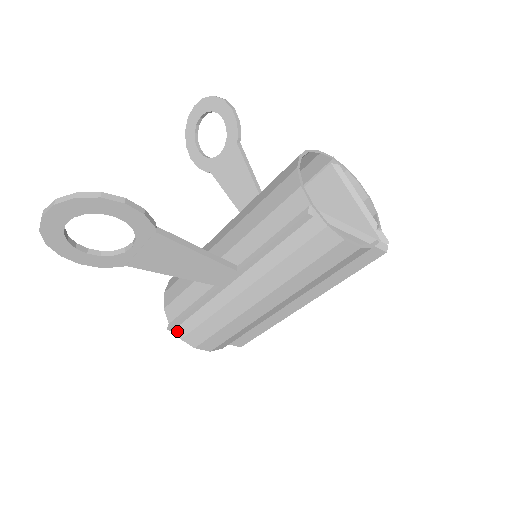
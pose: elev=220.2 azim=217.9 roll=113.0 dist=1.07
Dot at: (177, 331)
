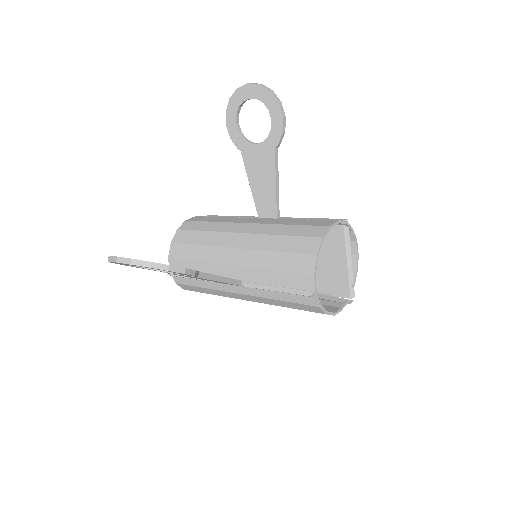
Dot at: (175, 278)
